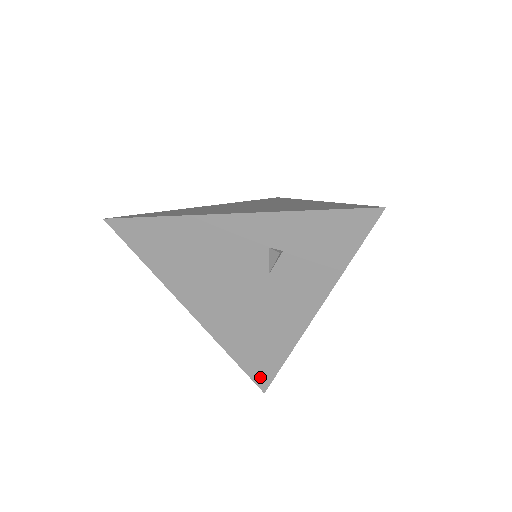
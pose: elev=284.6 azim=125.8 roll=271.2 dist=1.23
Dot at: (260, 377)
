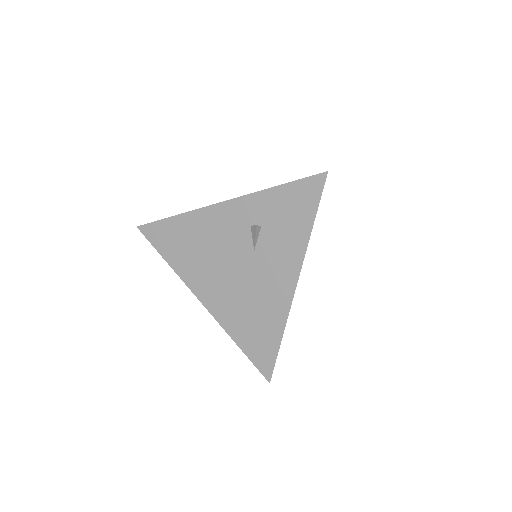
Dot at: (263, 364)
